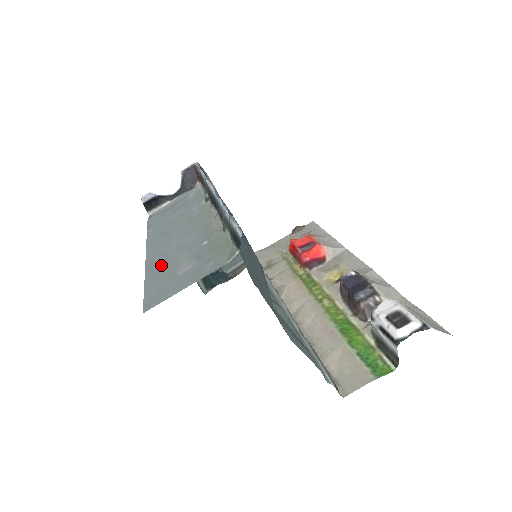
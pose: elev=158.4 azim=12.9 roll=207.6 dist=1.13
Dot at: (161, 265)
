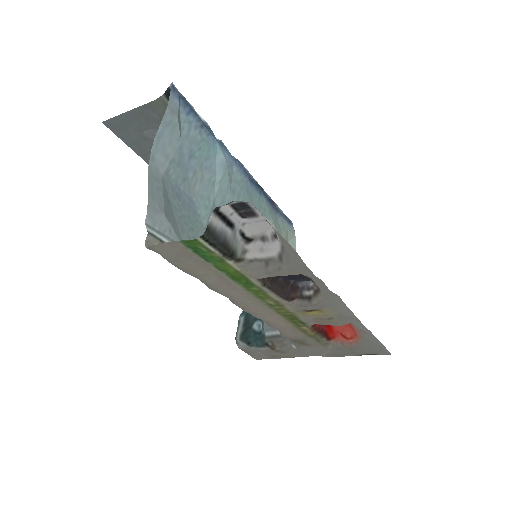
Dot at: occluded
